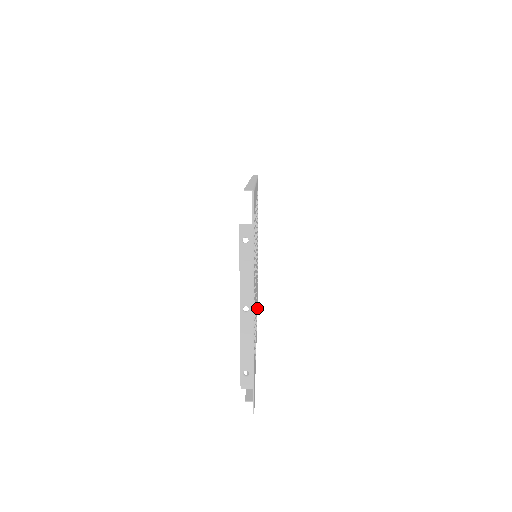
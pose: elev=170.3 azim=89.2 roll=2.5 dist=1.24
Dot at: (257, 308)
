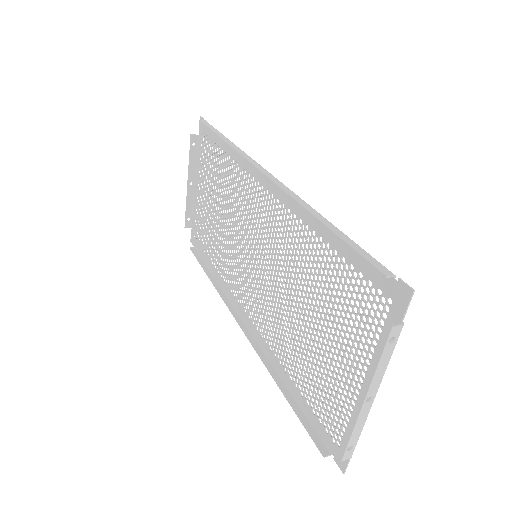
Dot at: (228, 293)
